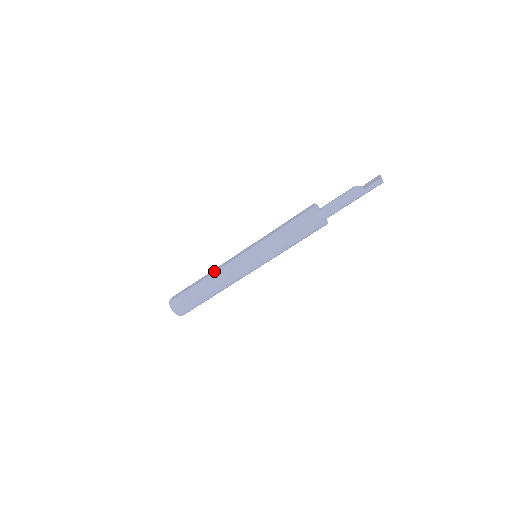
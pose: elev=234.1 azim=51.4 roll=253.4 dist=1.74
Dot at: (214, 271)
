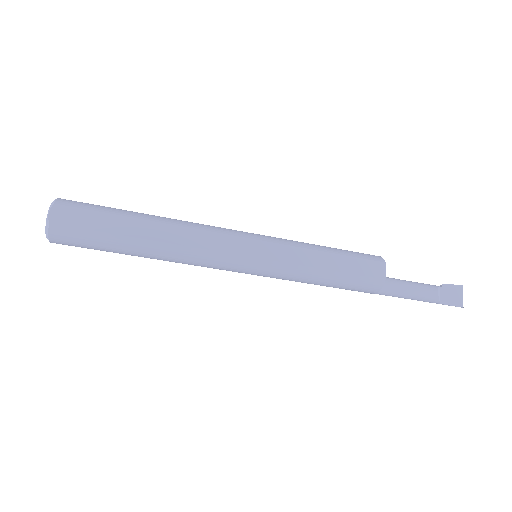
Dot at: (179, 242)
